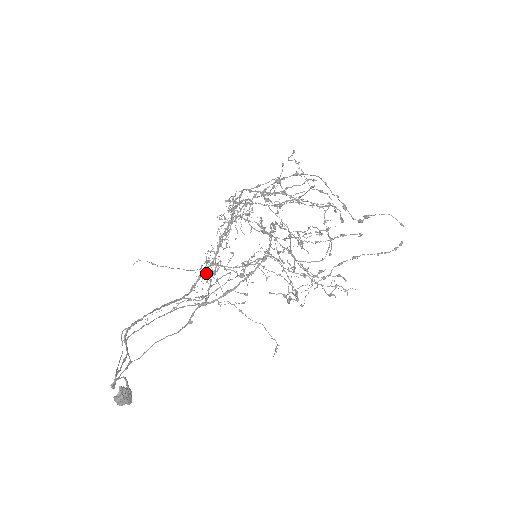
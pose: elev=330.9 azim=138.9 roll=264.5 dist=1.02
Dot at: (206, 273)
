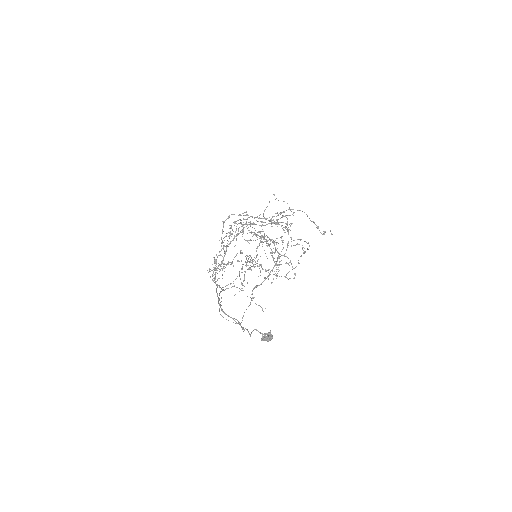
Dot at: occluded
